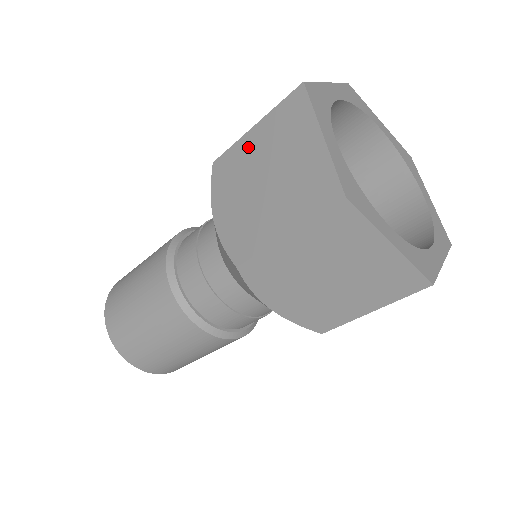
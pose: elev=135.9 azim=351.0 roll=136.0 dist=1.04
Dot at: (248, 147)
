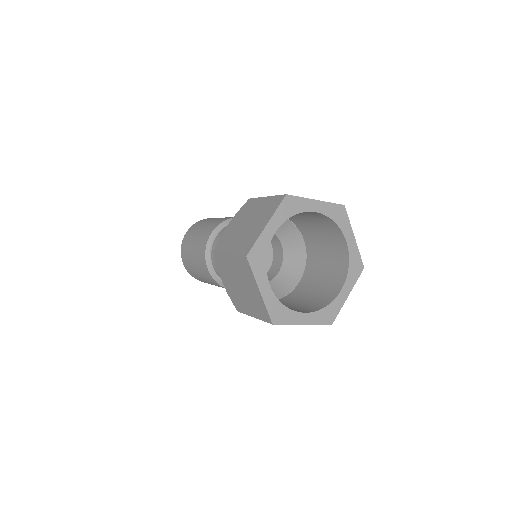
Dot at: (258, 204)
